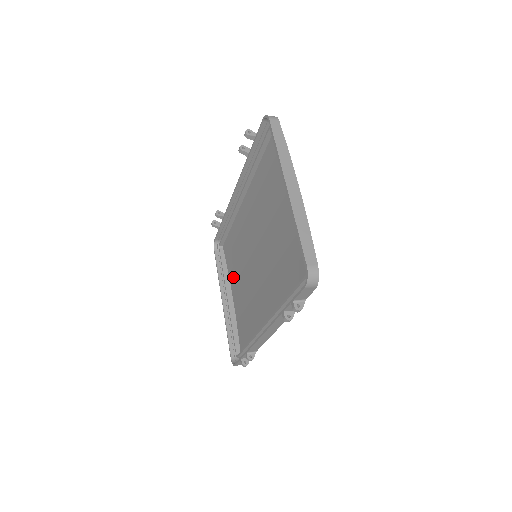
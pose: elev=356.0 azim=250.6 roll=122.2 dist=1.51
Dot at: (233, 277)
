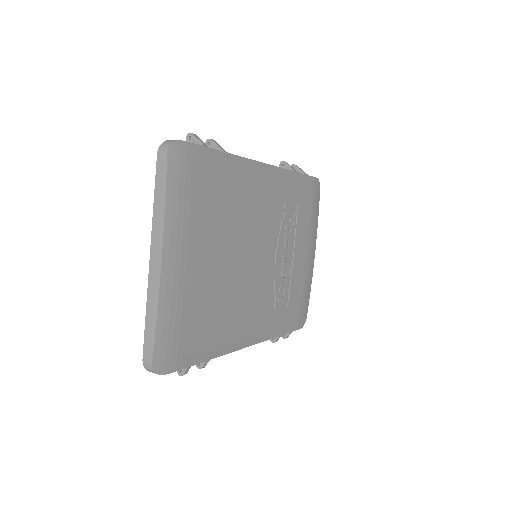
Dot at: (305, 236)
